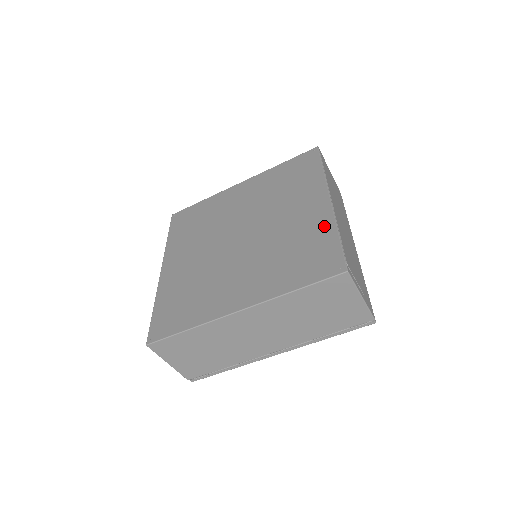
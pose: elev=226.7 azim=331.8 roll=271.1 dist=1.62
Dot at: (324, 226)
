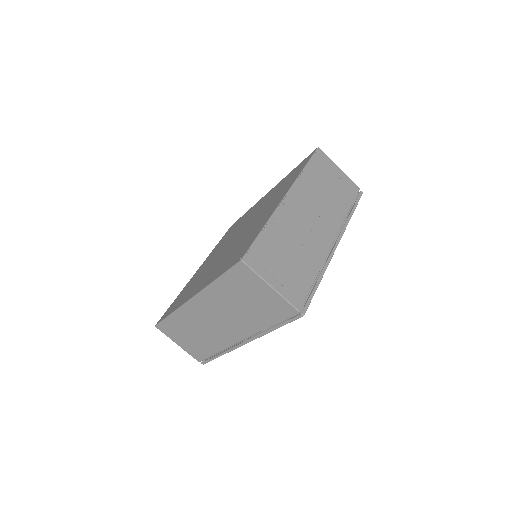
Dot at: (264, 222)
